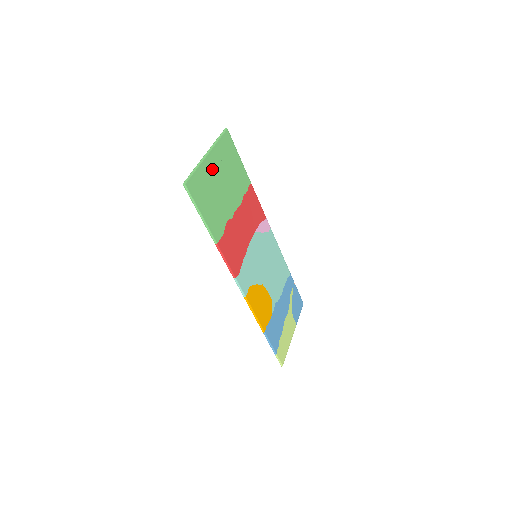
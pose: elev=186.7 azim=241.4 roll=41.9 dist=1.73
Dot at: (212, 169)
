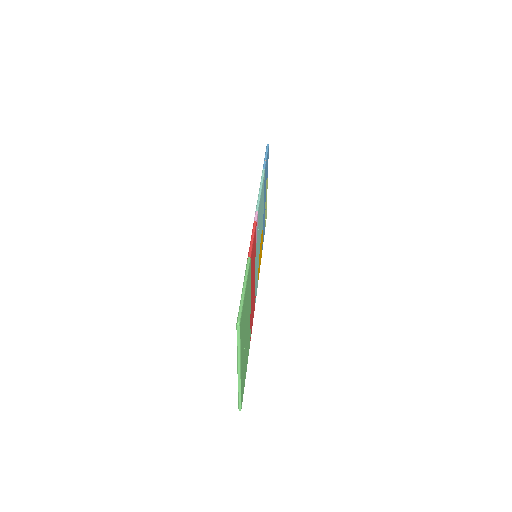
Dot at: (243, 359)
